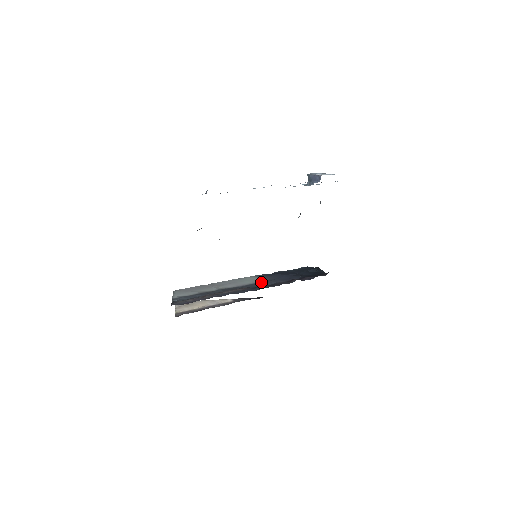
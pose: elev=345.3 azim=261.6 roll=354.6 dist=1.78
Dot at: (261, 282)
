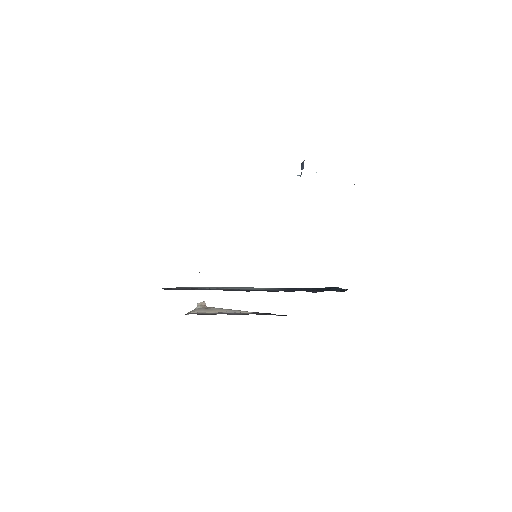
Dot at: occluded
